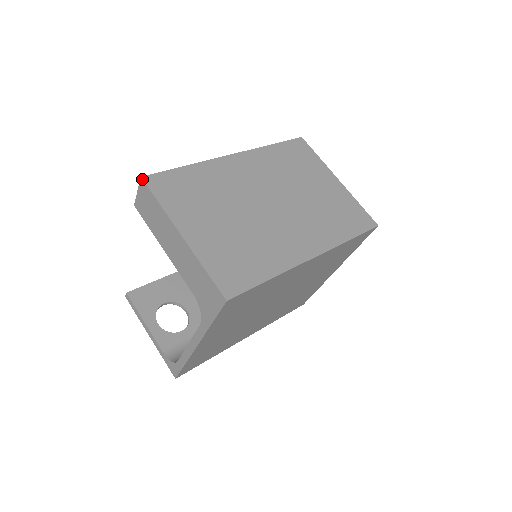
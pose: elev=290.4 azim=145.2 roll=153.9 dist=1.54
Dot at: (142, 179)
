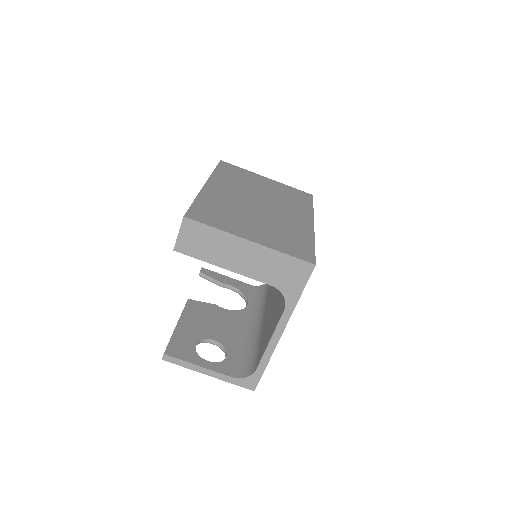
Dot at: (186, 217)
